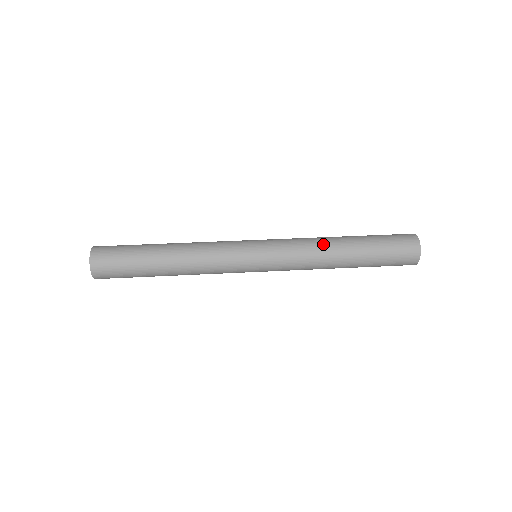
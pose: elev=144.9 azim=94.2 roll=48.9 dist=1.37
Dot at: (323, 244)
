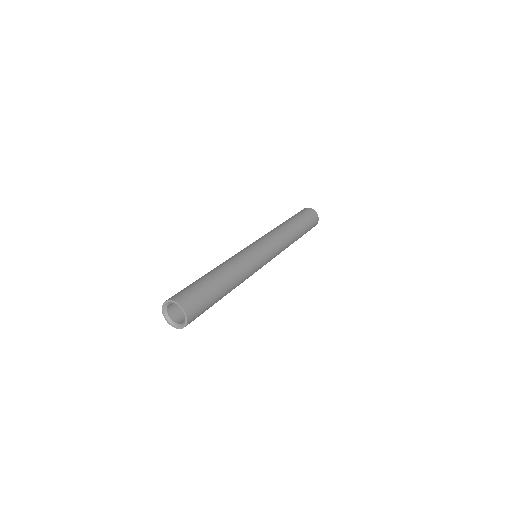
Dot at: (288, 233)
